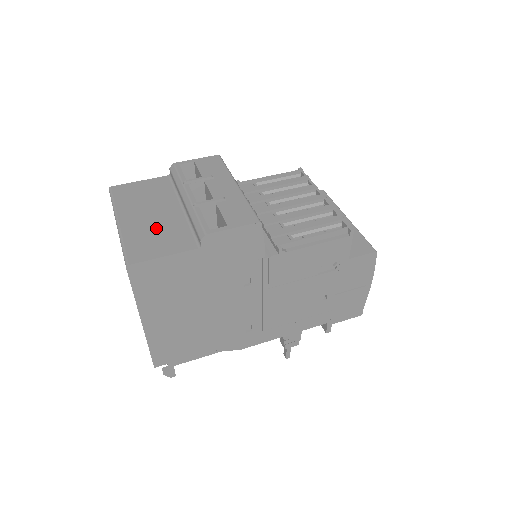
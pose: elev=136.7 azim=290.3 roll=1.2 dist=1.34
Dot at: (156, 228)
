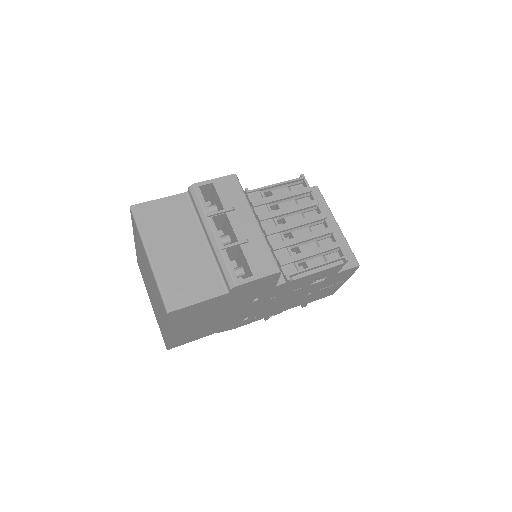
Dot at: (186, 267)
